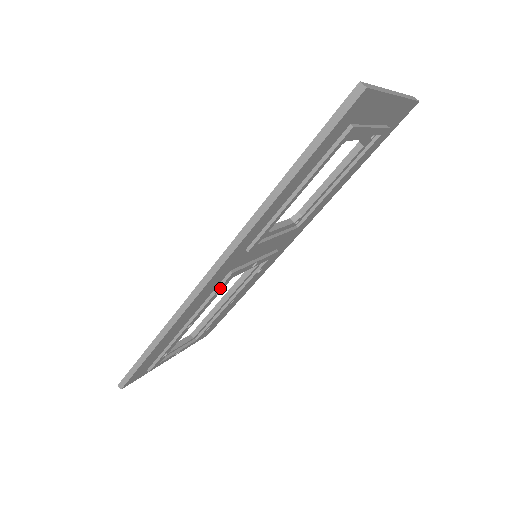
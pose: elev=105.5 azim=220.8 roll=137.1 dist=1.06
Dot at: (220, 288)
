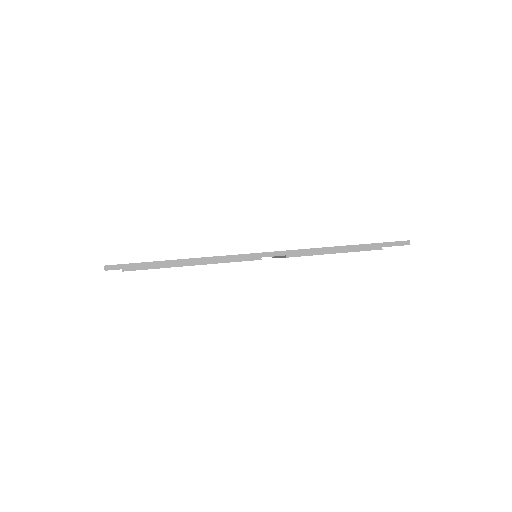
Dot at: occluded
